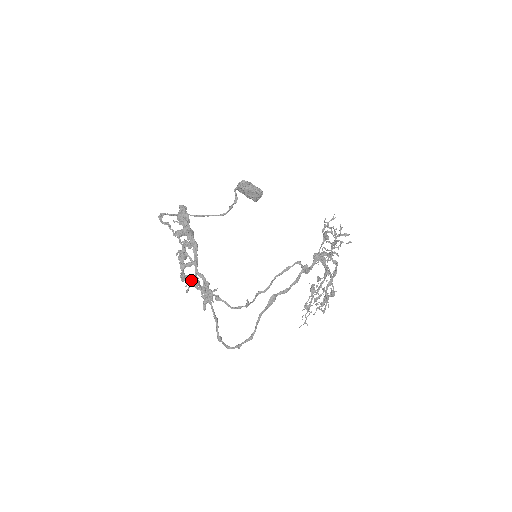
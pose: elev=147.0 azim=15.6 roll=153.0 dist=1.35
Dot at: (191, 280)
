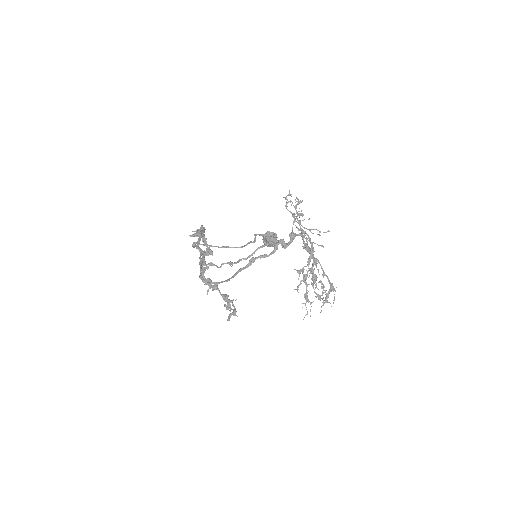
Dot at: (209, 282)
